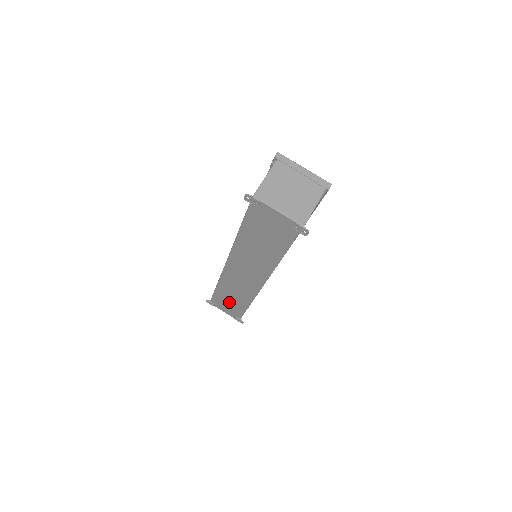
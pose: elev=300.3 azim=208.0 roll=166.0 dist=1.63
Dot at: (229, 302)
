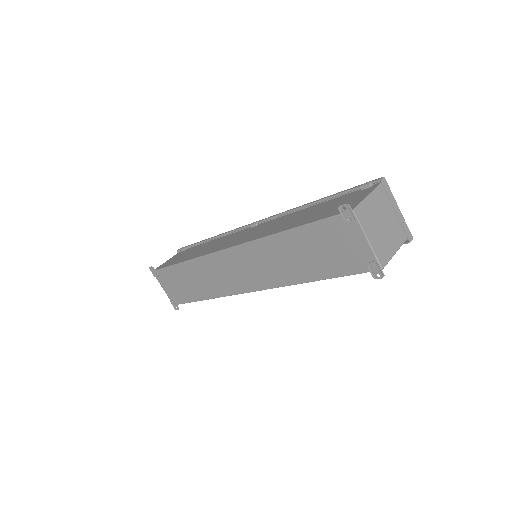
Dot at: (183, 283)
